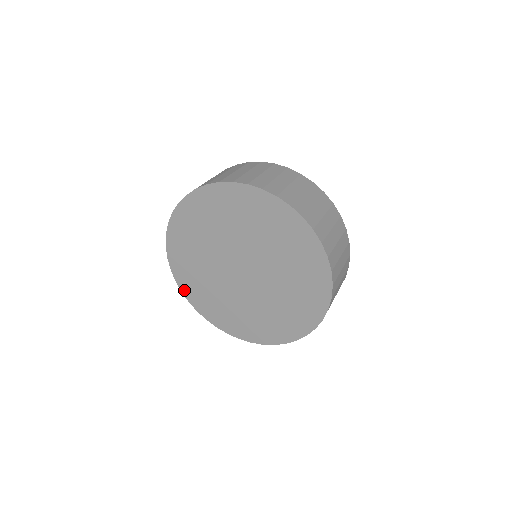
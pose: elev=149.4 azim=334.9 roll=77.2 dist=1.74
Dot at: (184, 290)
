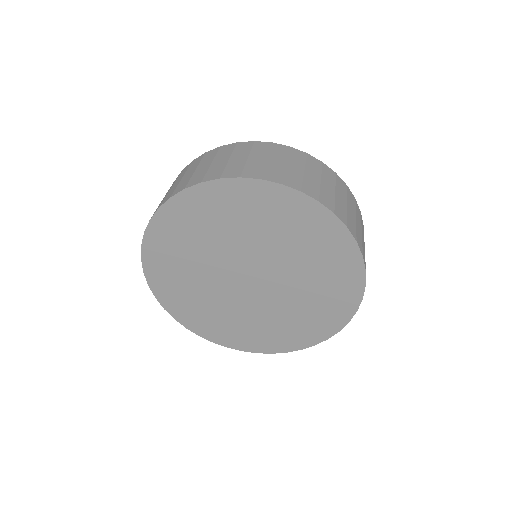
Dot at: (150, 235)
